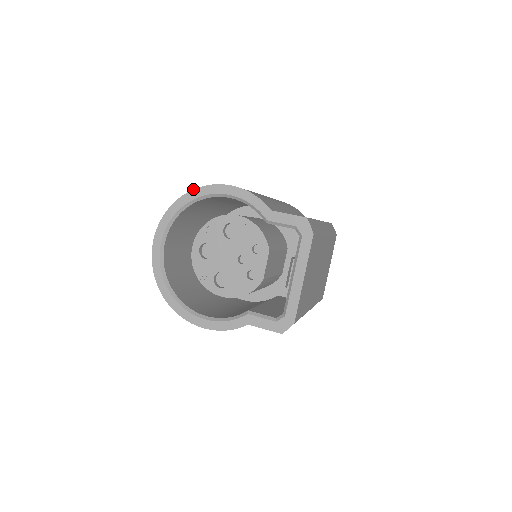
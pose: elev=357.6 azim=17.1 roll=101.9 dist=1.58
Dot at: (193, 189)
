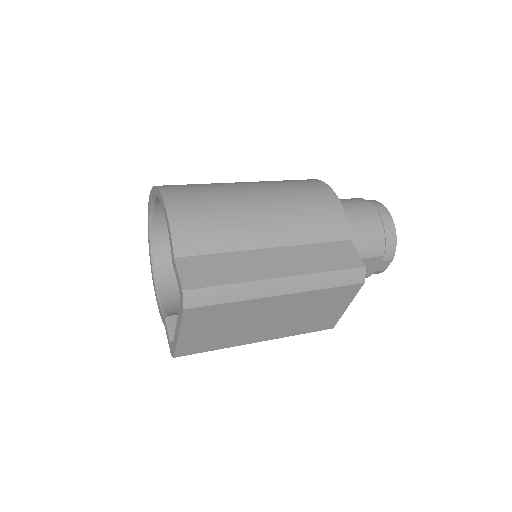
Dot at: (157, 186)
